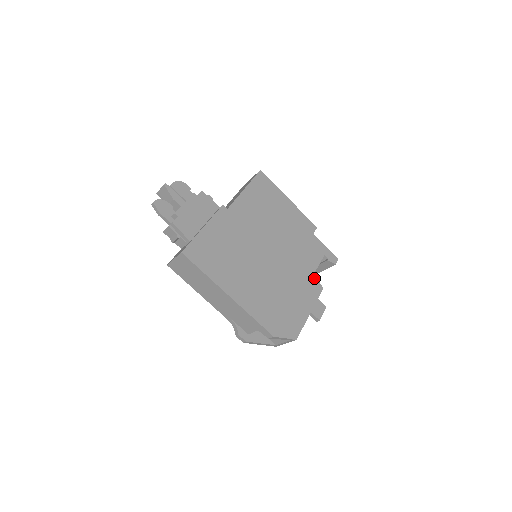
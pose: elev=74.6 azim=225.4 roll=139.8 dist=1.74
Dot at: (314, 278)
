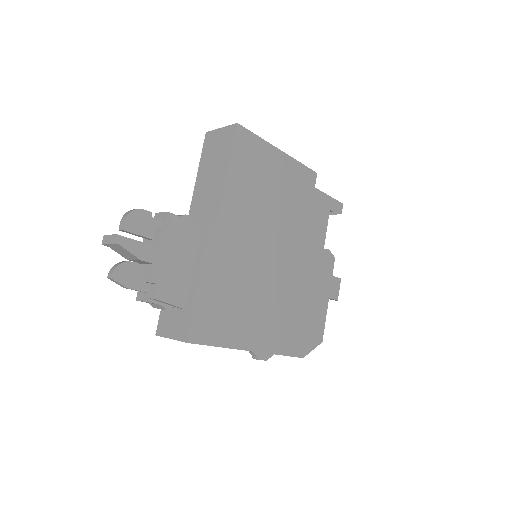
Dot at: (325, 251)
